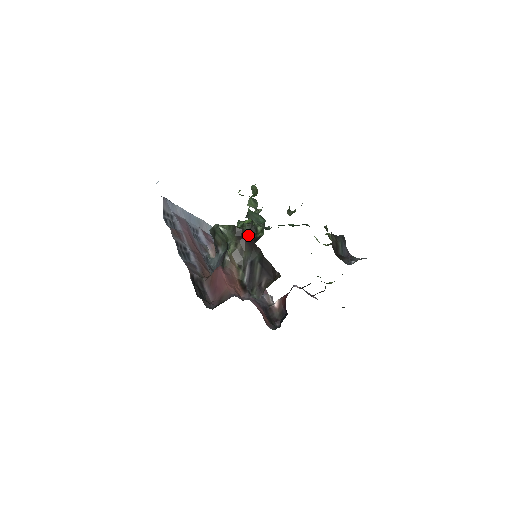
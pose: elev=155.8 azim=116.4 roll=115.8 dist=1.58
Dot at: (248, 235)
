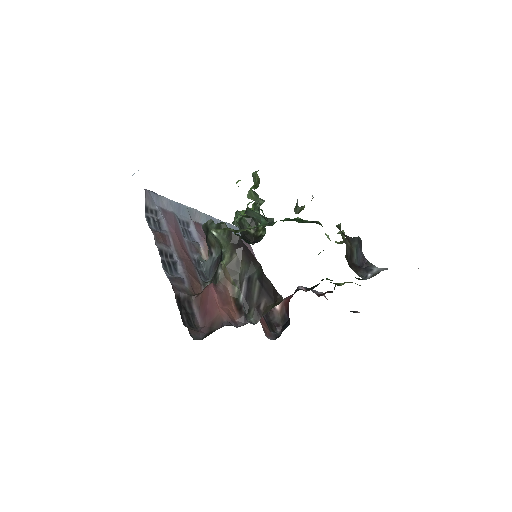
Dot at: (247, 231)
